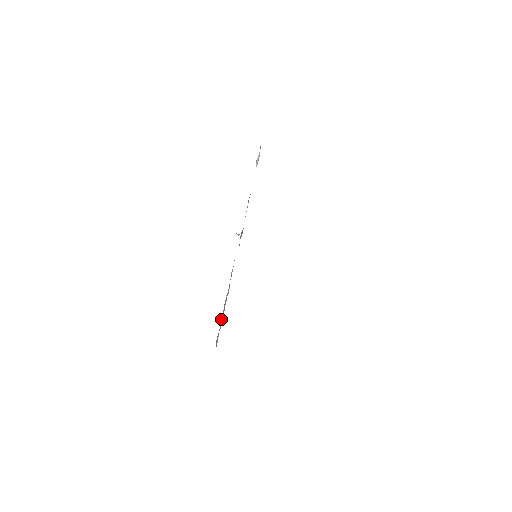
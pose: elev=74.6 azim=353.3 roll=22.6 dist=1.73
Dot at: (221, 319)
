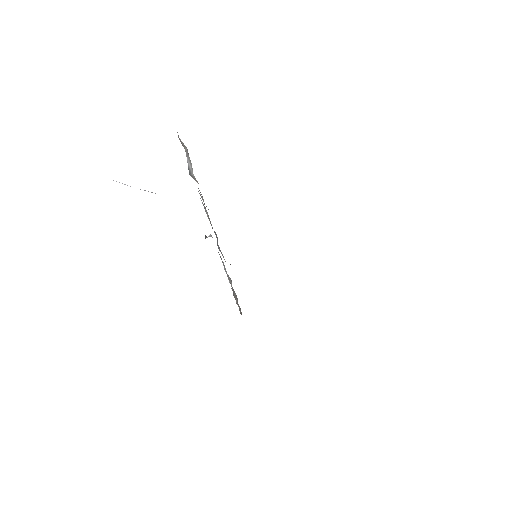
Dot at: occluded
